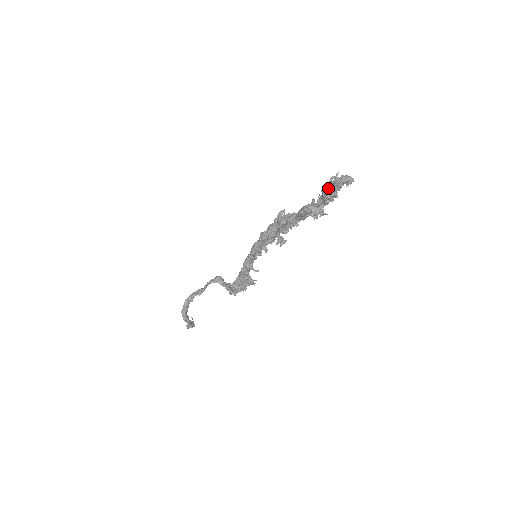
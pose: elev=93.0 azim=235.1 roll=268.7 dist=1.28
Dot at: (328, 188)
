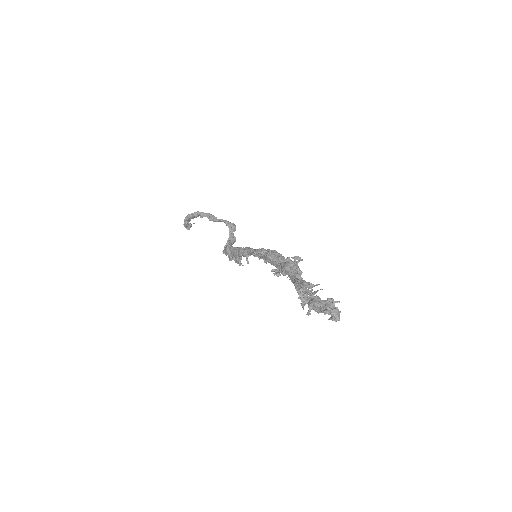
Dot at: (320, 302)
